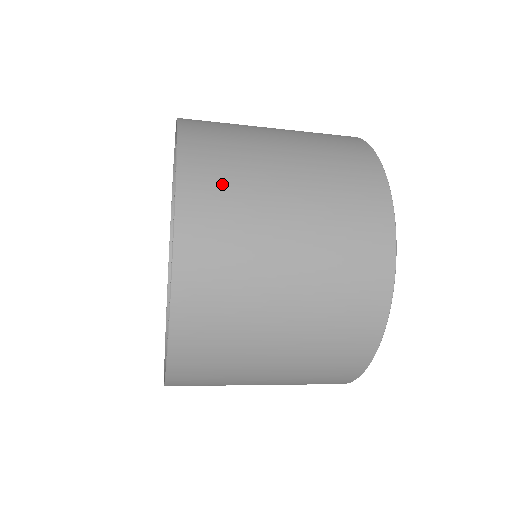
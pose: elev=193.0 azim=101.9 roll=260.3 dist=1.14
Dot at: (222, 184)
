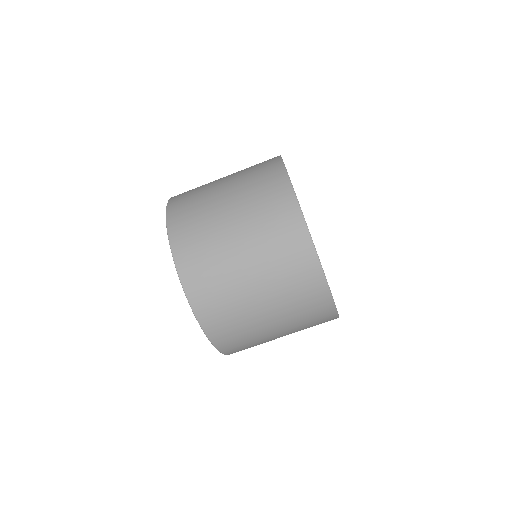
Dot at: occluded
